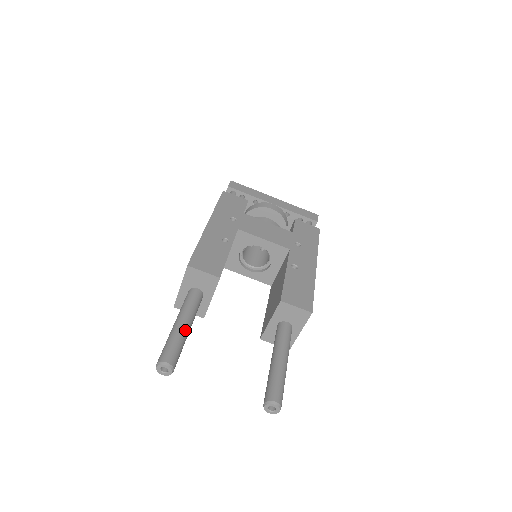
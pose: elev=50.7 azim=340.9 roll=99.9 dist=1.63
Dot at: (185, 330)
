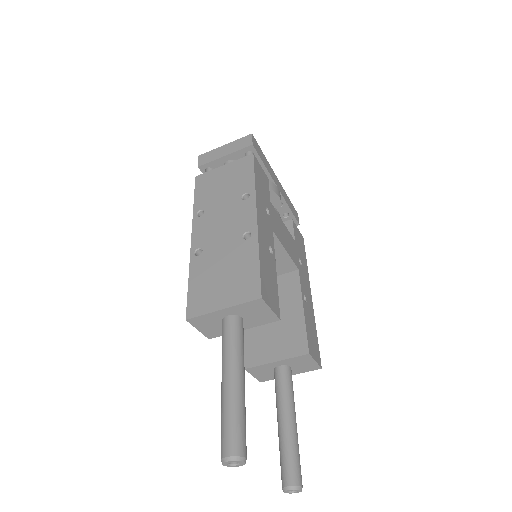
Dot at: occluded
